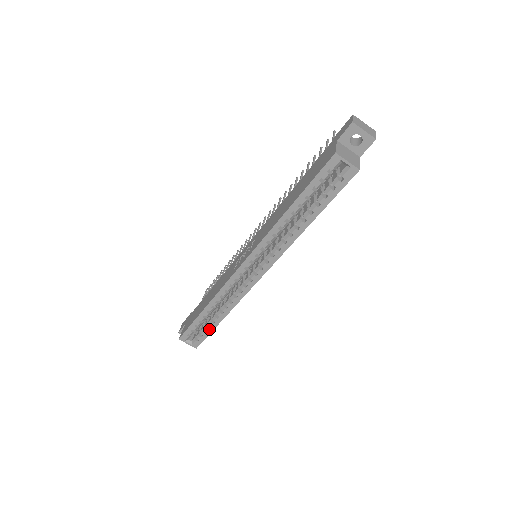
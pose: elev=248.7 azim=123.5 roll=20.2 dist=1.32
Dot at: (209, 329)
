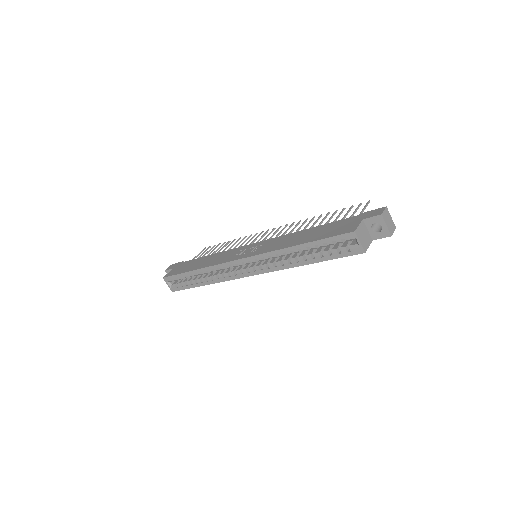
Dot at: (190, 285)
